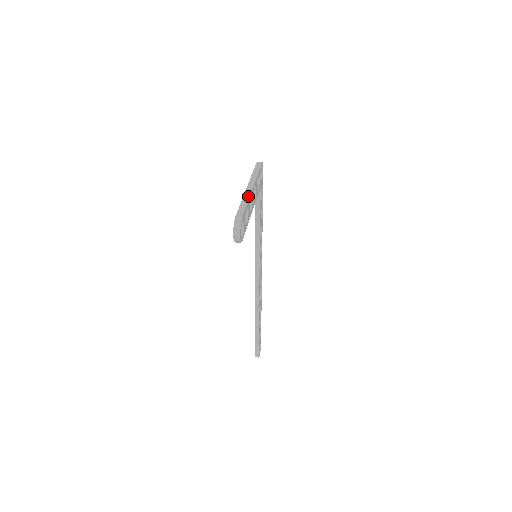
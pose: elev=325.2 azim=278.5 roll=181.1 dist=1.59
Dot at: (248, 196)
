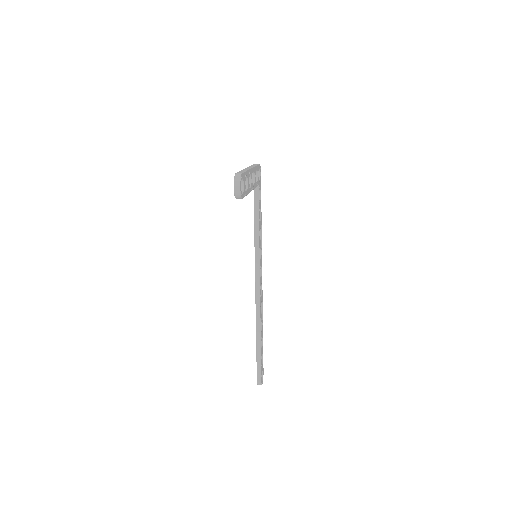
Dot at: (247, 169)
